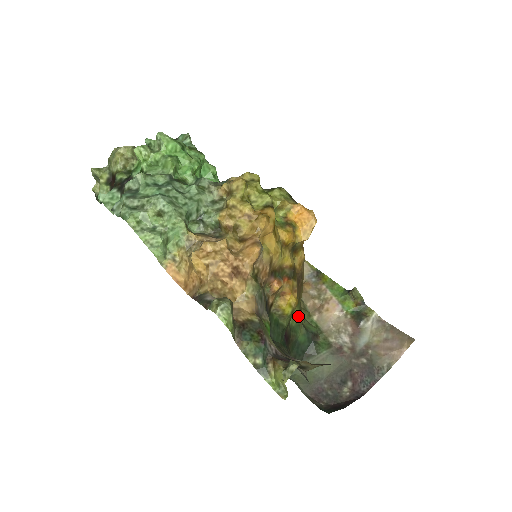
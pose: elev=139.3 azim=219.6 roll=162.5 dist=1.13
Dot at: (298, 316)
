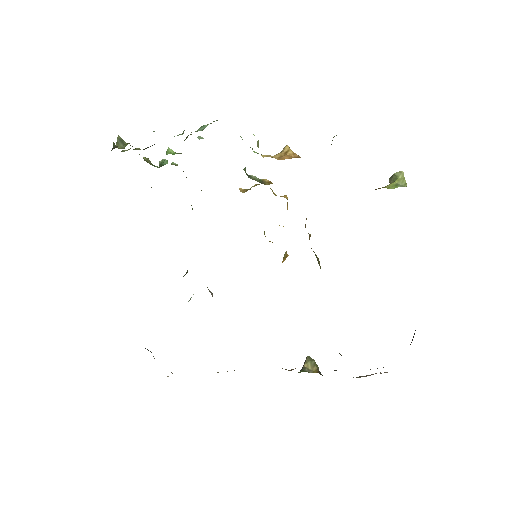
Dot at: occluded
